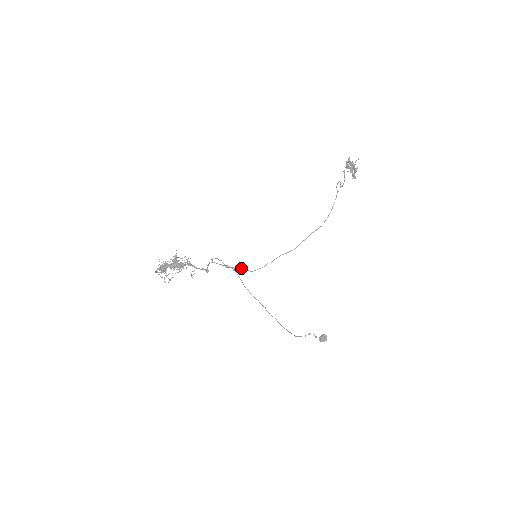
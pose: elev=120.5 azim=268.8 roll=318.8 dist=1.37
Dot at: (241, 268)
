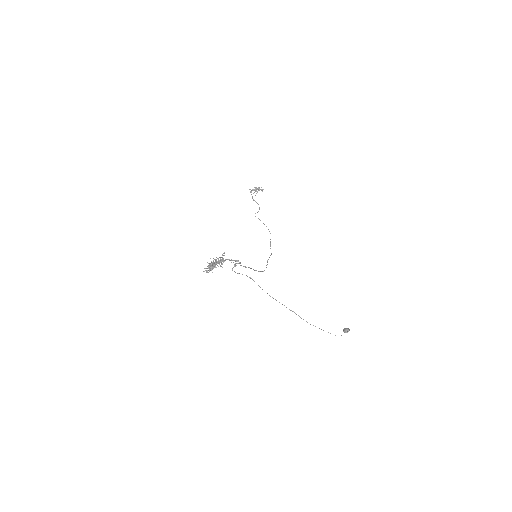
Dot at: (255, 270)
